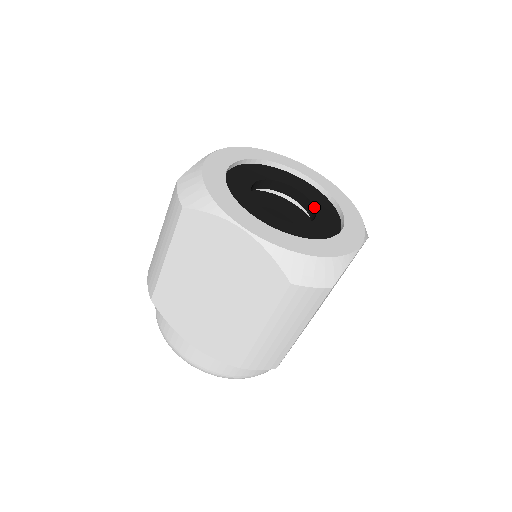
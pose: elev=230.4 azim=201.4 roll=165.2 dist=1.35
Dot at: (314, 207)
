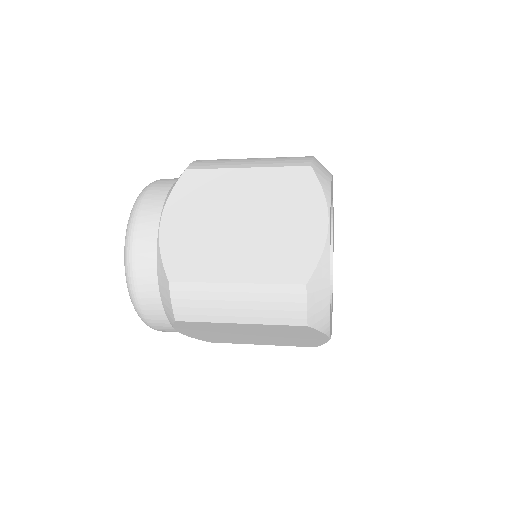
Dot at: occluded
